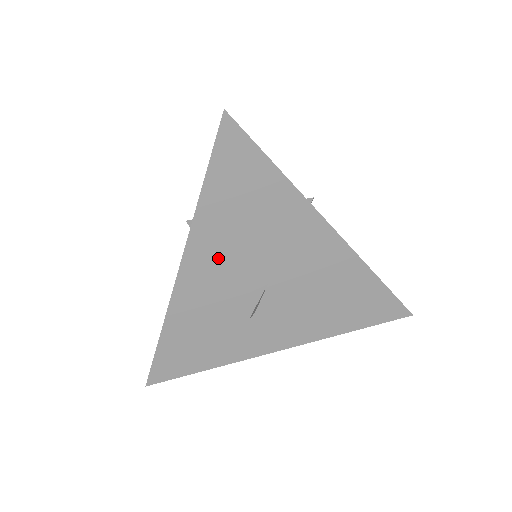
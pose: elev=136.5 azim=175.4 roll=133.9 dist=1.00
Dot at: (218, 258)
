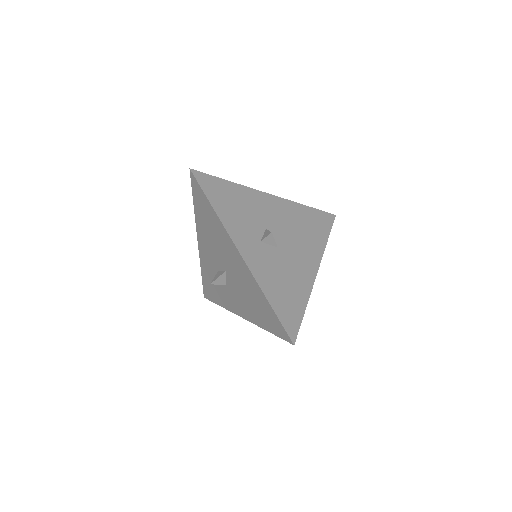
Dot at: (207, 244)
